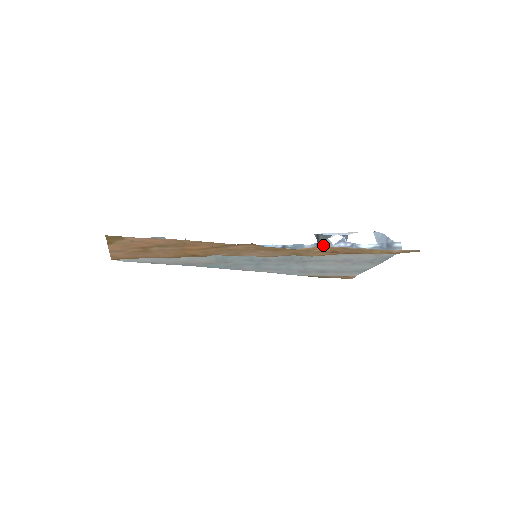
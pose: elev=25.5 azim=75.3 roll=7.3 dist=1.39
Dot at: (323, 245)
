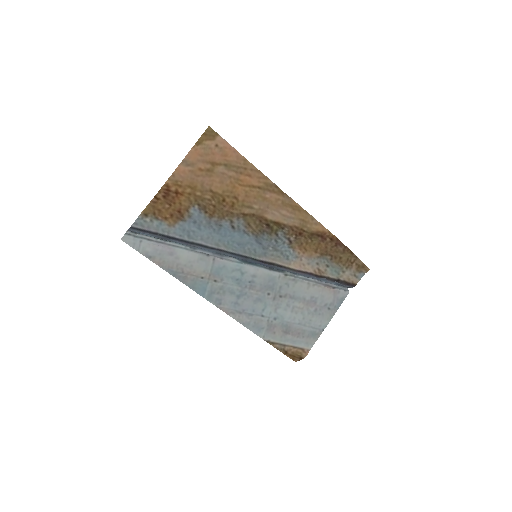
Dot at: (299, 274)
